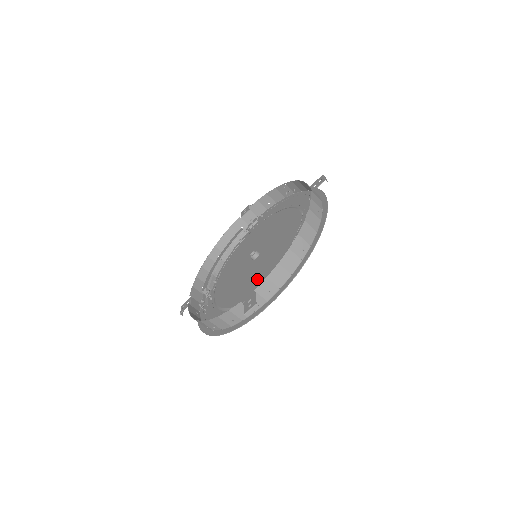
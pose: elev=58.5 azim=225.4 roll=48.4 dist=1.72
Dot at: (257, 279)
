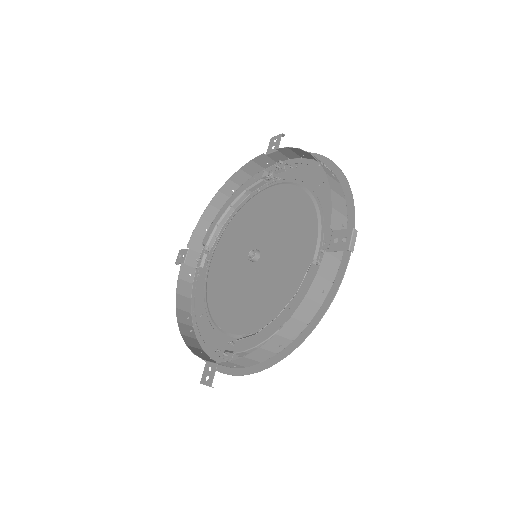
Dot at: (240, 309)
